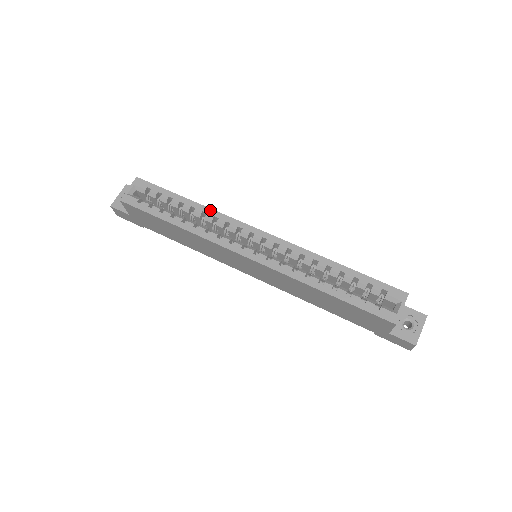
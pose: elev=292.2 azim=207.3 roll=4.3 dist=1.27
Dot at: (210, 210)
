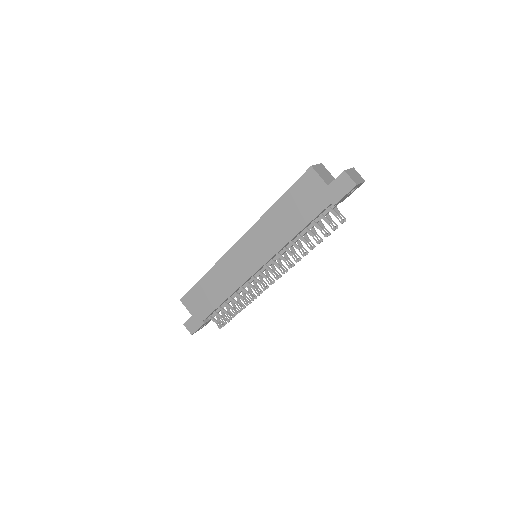
Dot at: occluded
